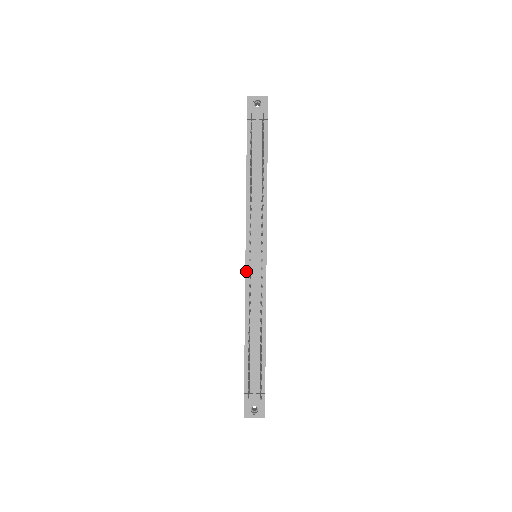
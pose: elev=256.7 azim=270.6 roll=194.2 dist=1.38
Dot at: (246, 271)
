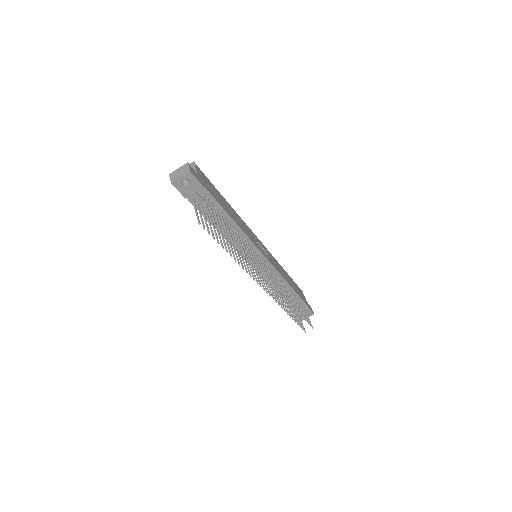
Dot at: occluded
